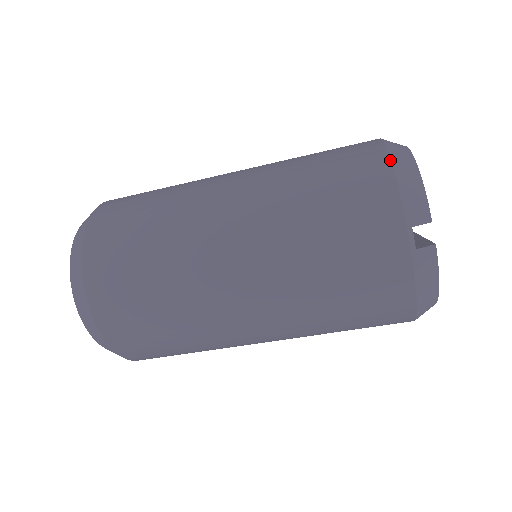
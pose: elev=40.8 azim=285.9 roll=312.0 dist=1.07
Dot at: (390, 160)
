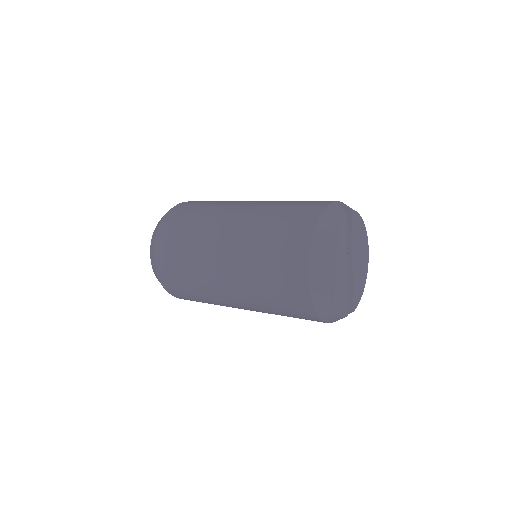
Dot at: (317, 316)
